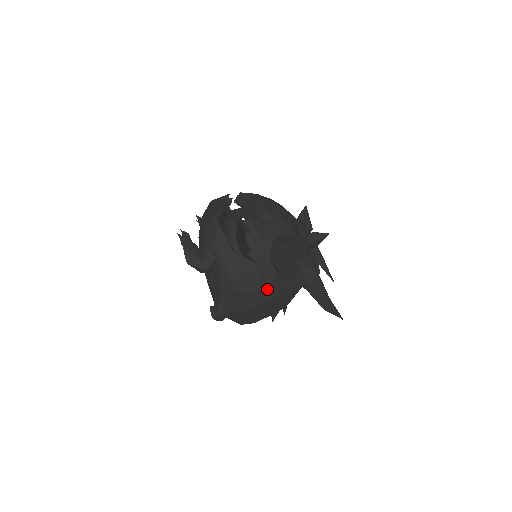
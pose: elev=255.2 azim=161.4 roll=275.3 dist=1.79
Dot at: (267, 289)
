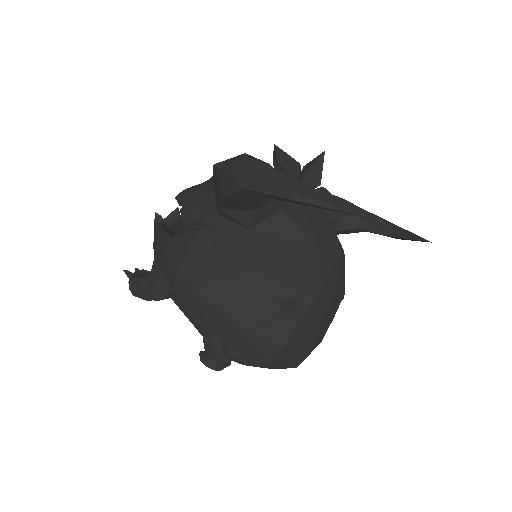
Dot at: (236, 259)
